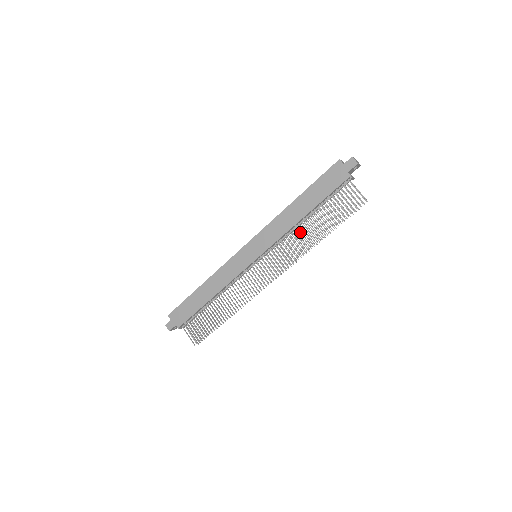
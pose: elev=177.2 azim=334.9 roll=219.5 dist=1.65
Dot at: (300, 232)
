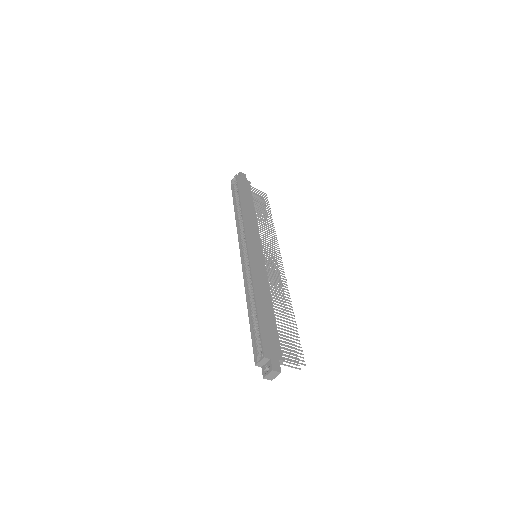
Dot at: occluded
